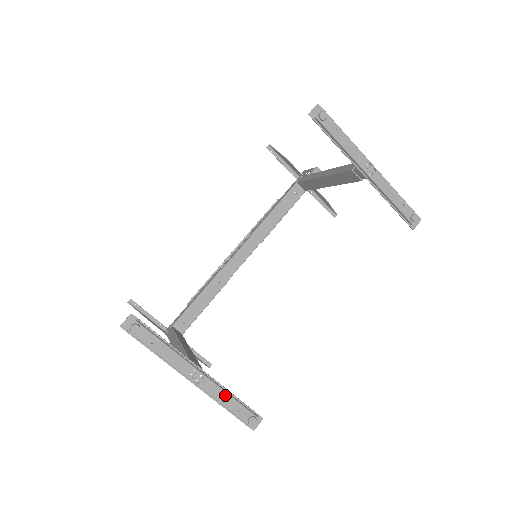
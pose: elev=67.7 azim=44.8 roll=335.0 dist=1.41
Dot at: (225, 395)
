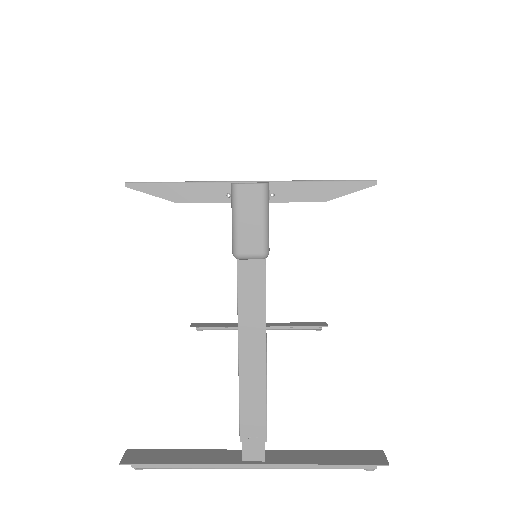
Dot at: (287, 329)
